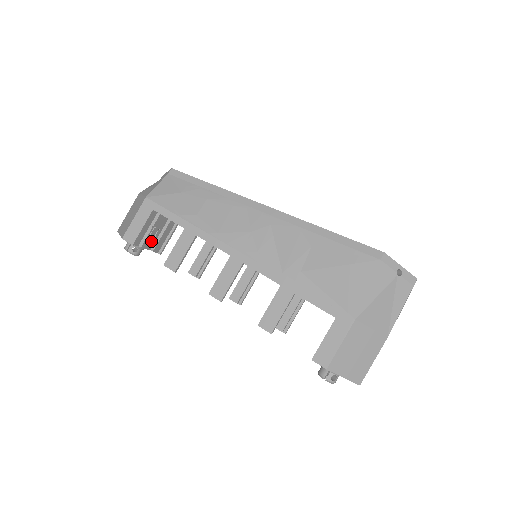
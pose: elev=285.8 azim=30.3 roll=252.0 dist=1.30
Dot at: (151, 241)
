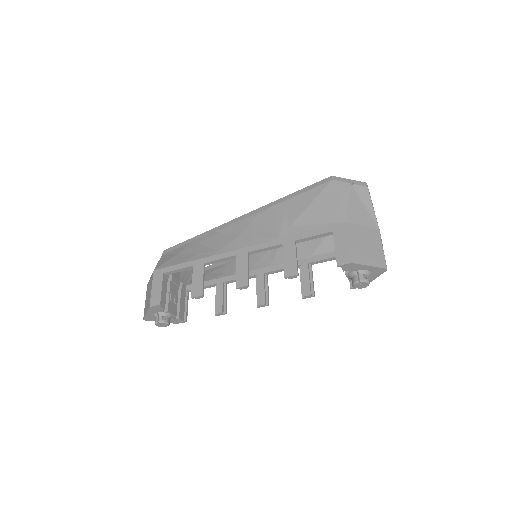
Dot at: (173, 307)
